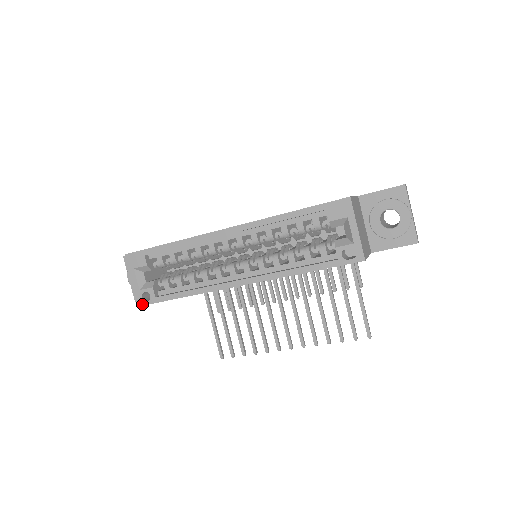
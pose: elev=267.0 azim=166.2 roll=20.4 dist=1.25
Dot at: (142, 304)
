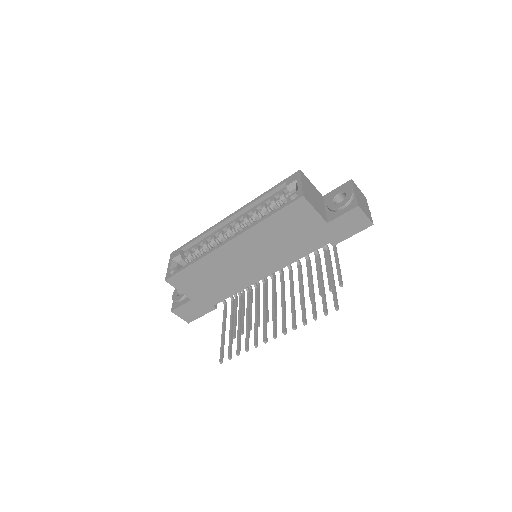
Dot at: (167, 278)
